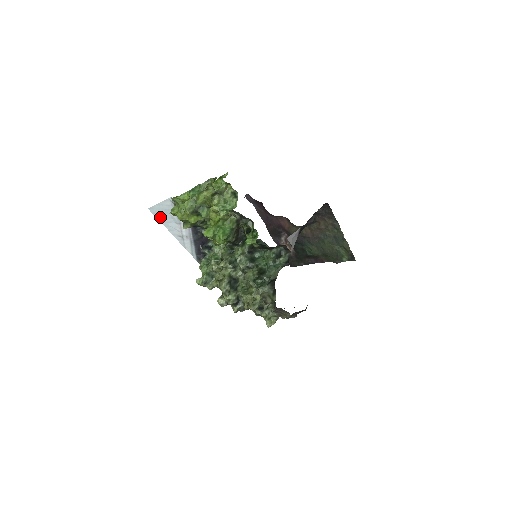
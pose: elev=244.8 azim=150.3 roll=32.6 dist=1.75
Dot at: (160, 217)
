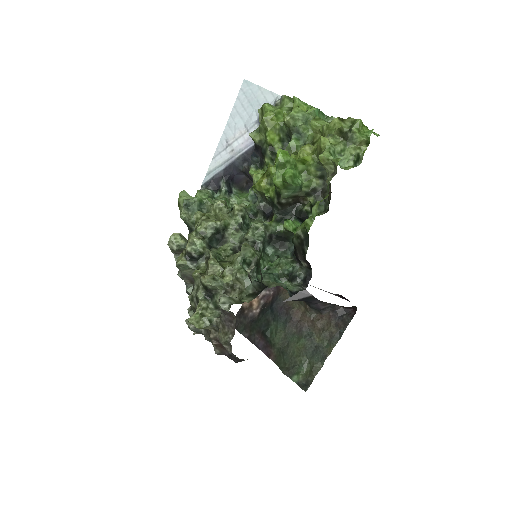
Dot at: (241, 101)
